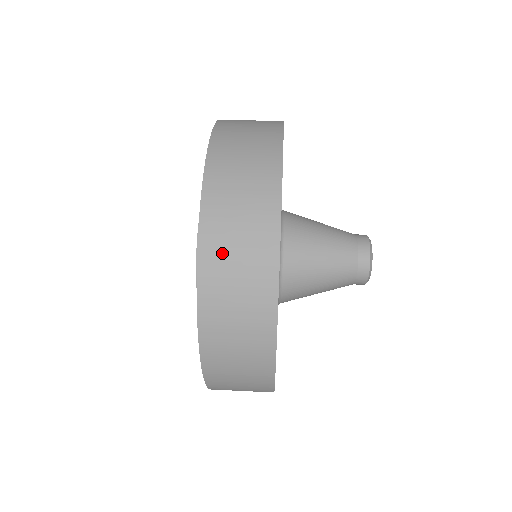
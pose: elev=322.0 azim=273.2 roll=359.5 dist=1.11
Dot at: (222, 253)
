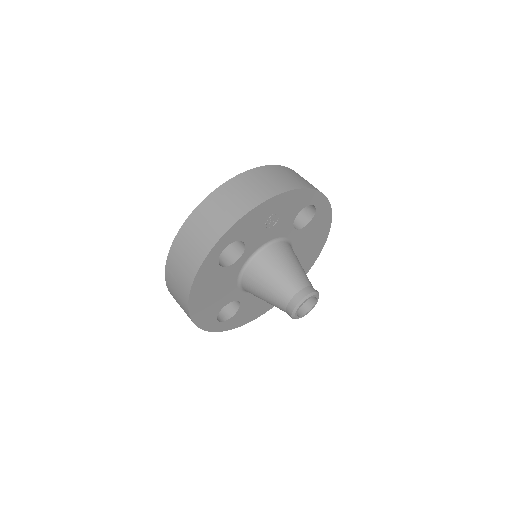
Dot at: (247, 182)
